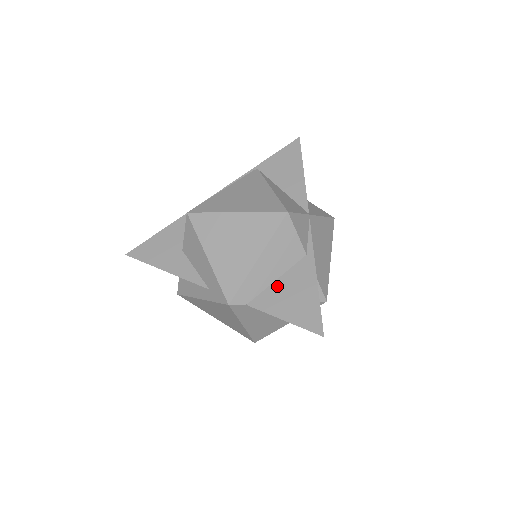
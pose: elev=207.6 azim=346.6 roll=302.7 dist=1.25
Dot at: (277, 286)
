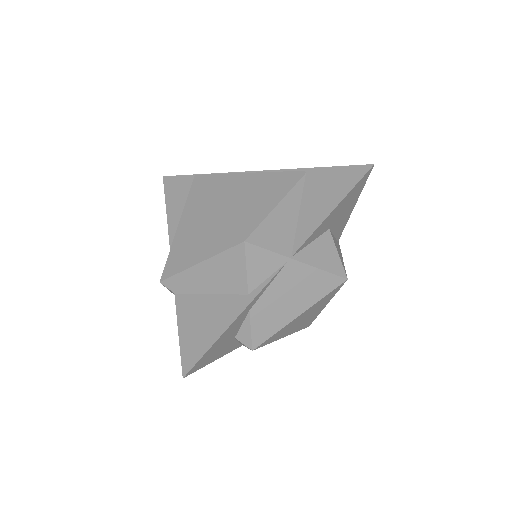
Dot at: (204, 300)
